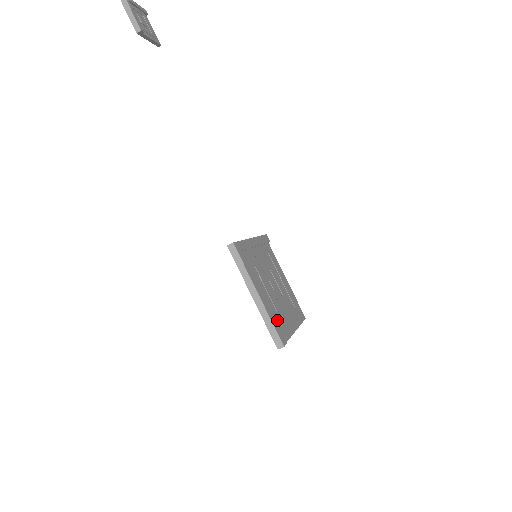
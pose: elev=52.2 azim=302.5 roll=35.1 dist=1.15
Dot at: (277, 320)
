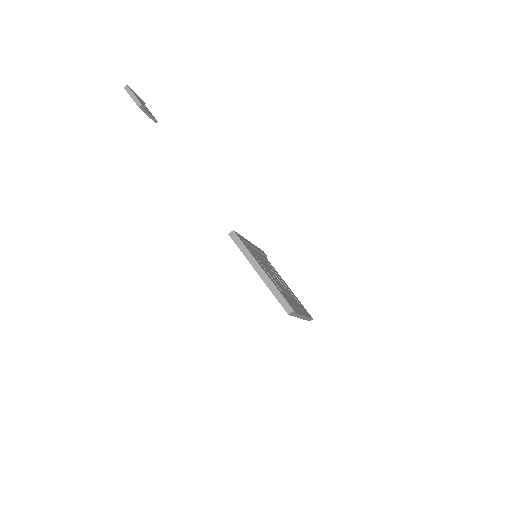
Dot at: occluded
